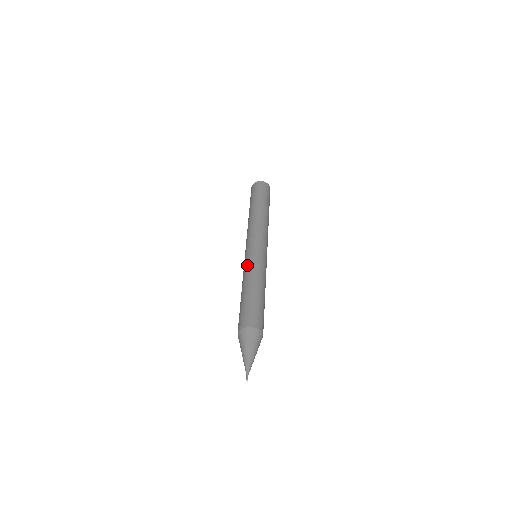
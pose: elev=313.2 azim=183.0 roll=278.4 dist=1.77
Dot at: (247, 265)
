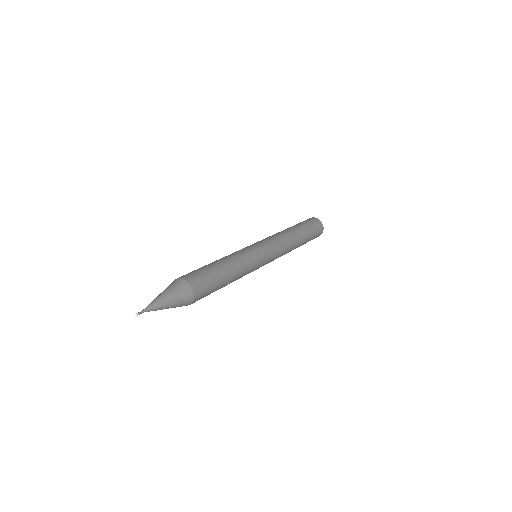
Dot at: occluded
